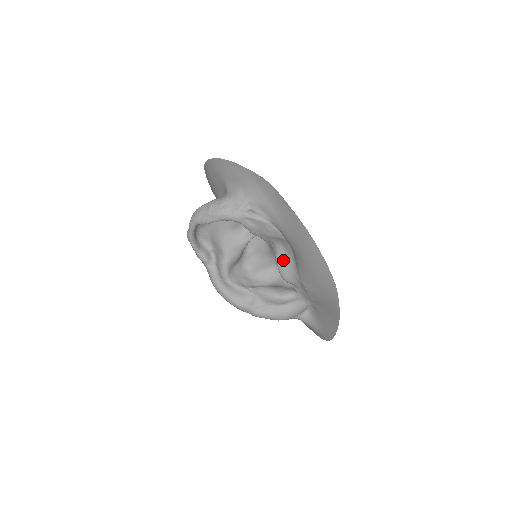
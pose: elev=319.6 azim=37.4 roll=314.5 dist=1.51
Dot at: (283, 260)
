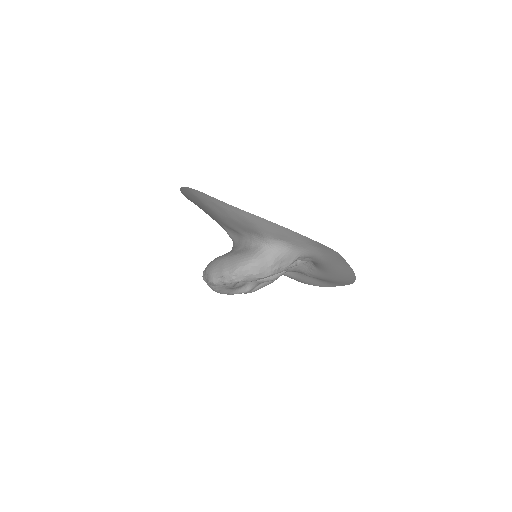
Dot at: occluded
